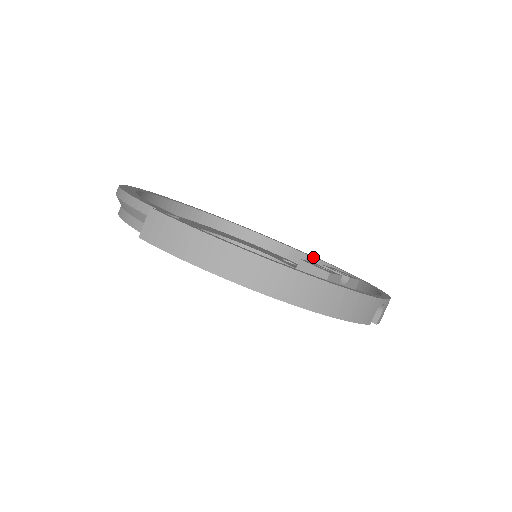
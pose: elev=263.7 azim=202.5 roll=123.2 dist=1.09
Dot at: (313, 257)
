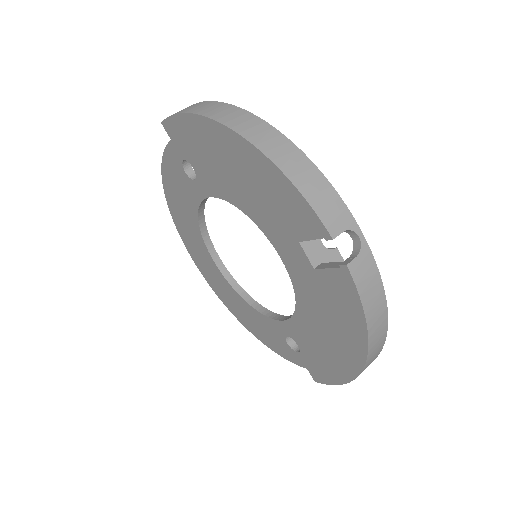
Dot at: occluded
